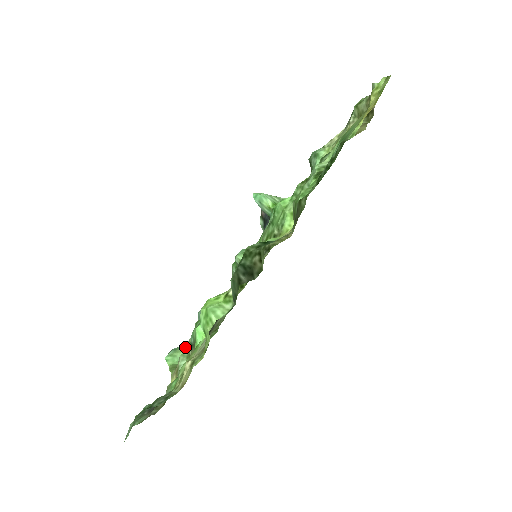
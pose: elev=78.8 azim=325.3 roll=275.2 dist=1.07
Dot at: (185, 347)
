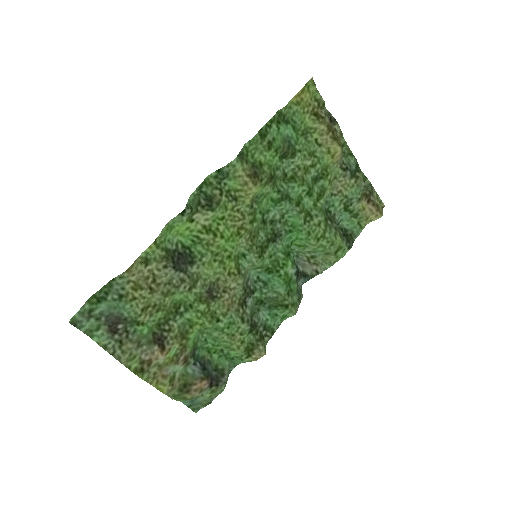
Dot at: (203, 395)
